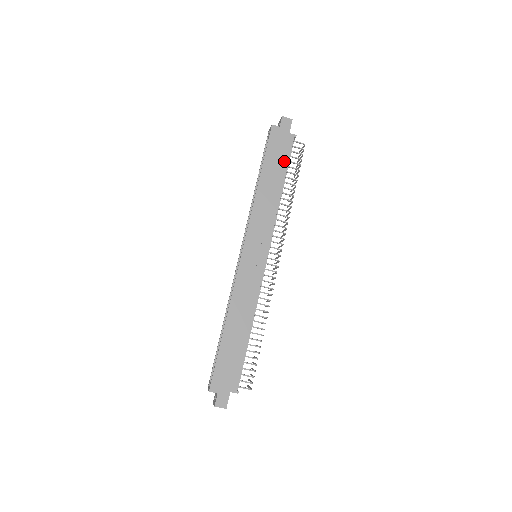
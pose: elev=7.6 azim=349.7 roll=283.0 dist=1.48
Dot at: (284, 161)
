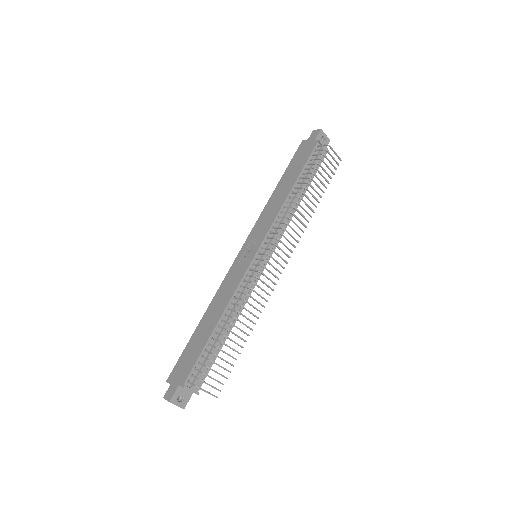
Dot at: (302, 165)
